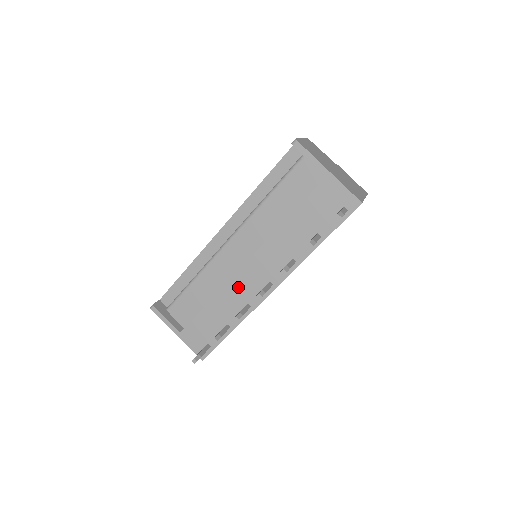
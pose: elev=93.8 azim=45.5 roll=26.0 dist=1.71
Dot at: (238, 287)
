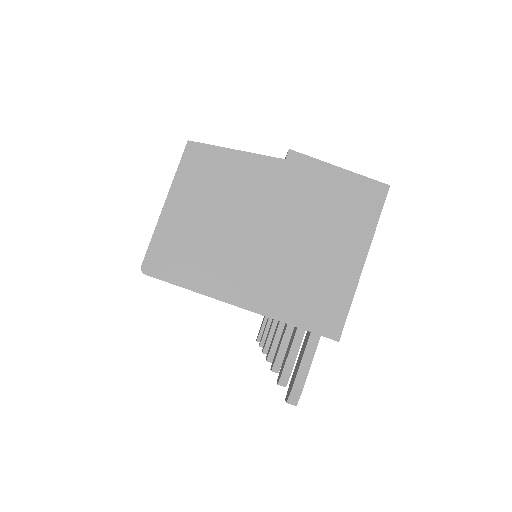
Dot at: occluded
